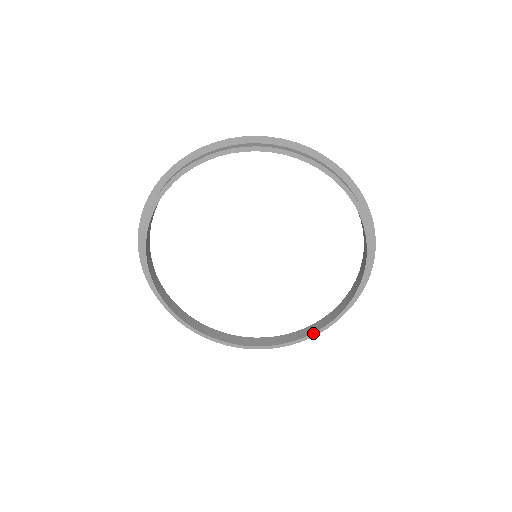
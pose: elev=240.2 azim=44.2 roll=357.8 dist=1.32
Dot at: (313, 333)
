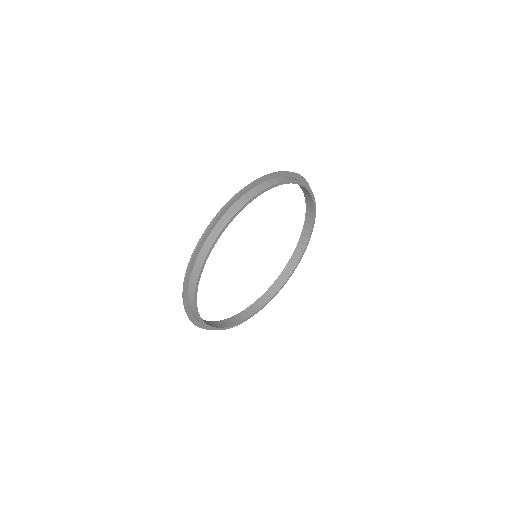
Dot at: (314, 210)
